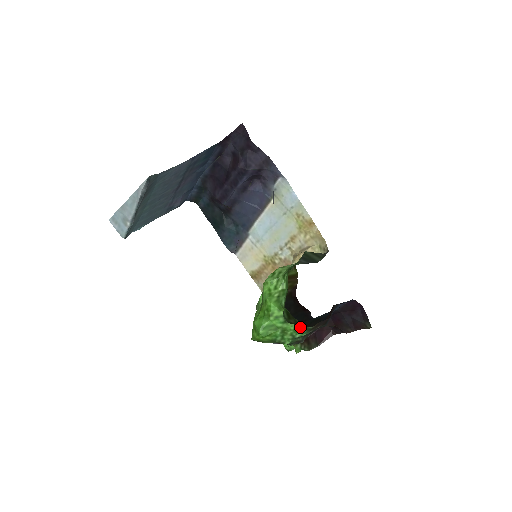
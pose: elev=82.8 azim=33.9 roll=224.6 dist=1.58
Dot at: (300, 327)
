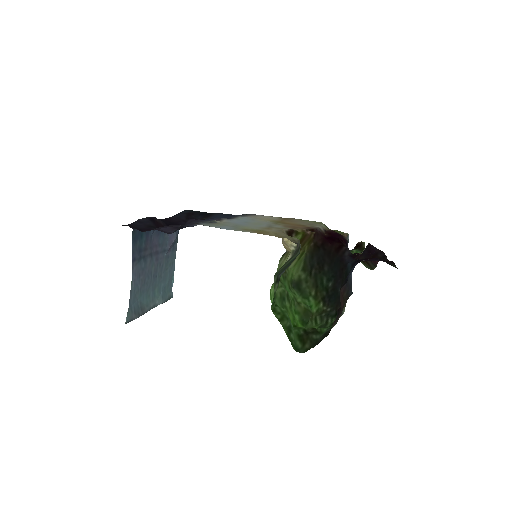
Dot at: (323, 328)
